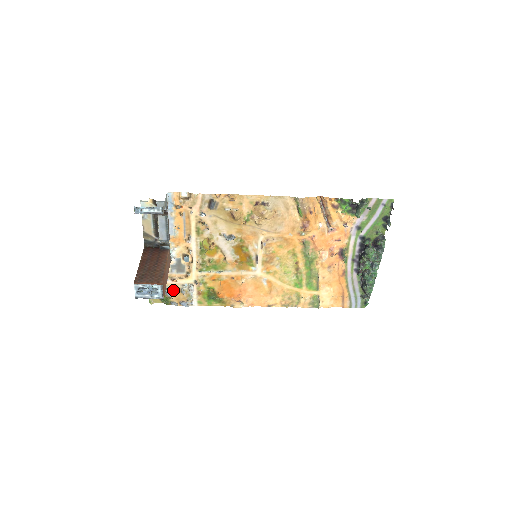
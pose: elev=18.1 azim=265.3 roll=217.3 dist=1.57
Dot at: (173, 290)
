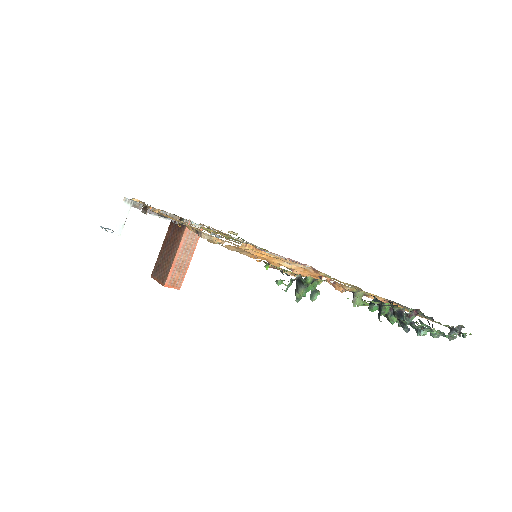
Dot at: occluded
